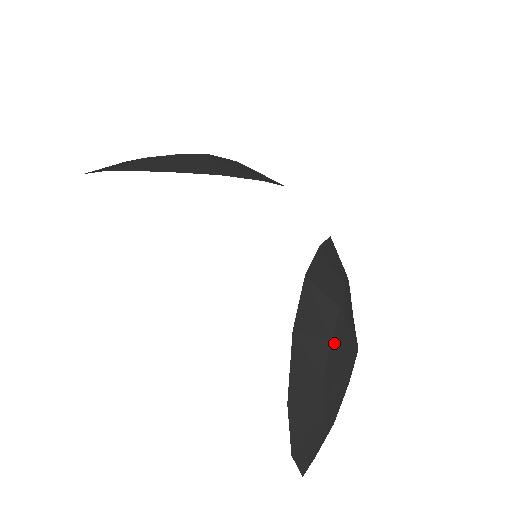
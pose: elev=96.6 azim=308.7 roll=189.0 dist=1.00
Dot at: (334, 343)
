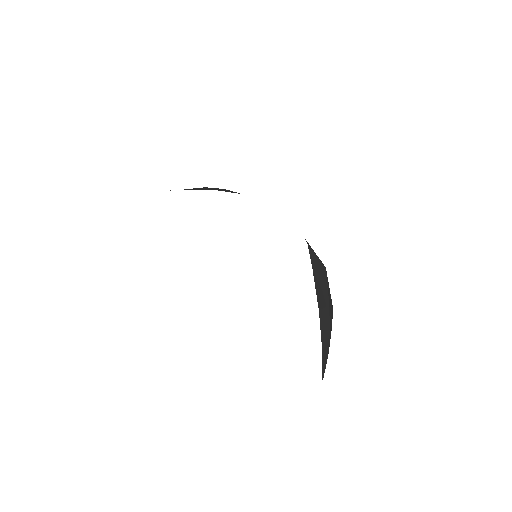
Dot at: (328, 286)
